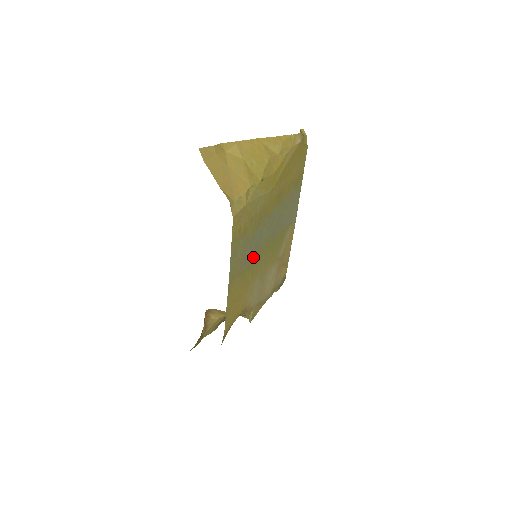
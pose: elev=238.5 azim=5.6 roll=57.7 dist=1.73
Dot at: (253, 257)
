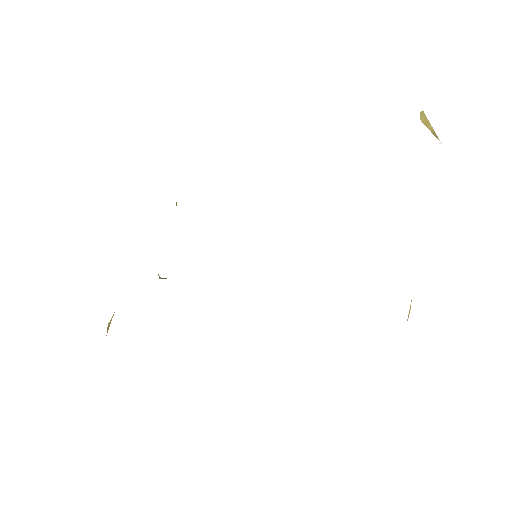
Dot at: occluded
